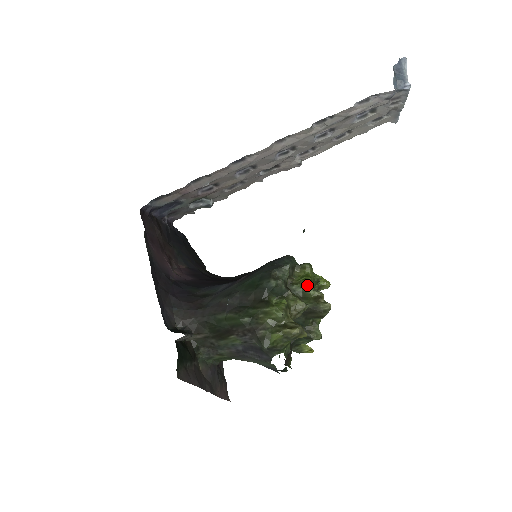
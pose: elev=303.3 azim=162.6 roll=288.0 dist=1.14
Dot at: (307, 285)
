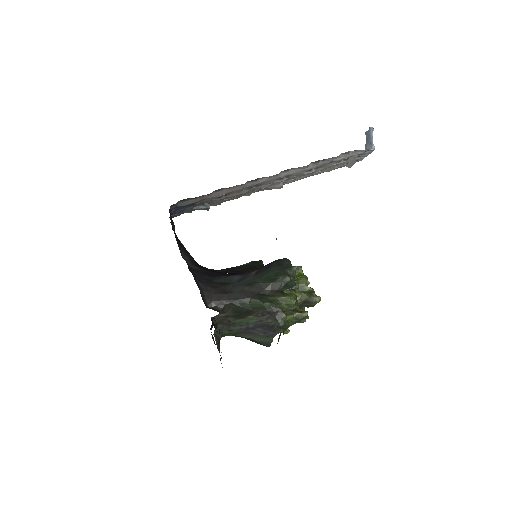
Dot at: (303, 282)
